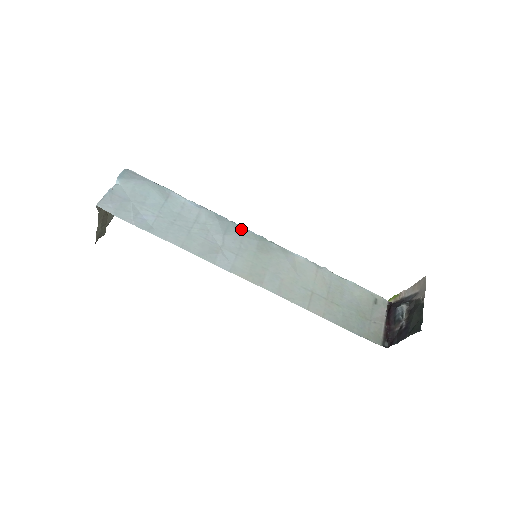
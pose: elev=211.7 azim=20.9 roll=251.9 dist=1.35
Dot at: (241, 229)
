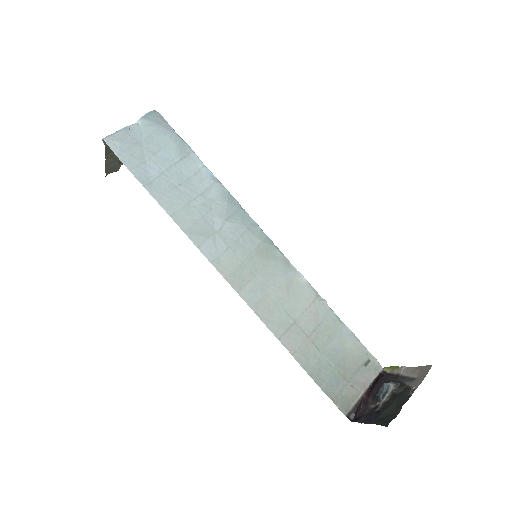
Dot at: (249, 221)
